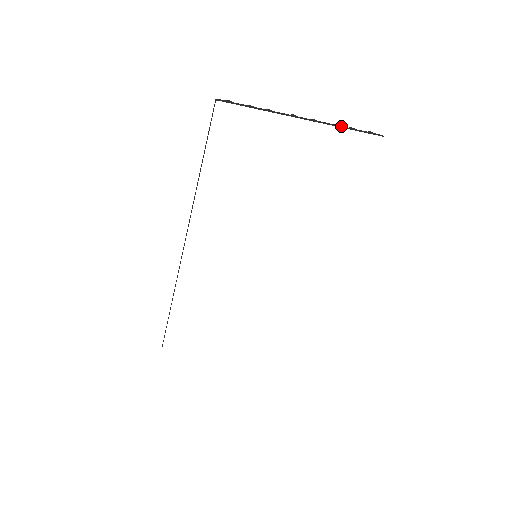
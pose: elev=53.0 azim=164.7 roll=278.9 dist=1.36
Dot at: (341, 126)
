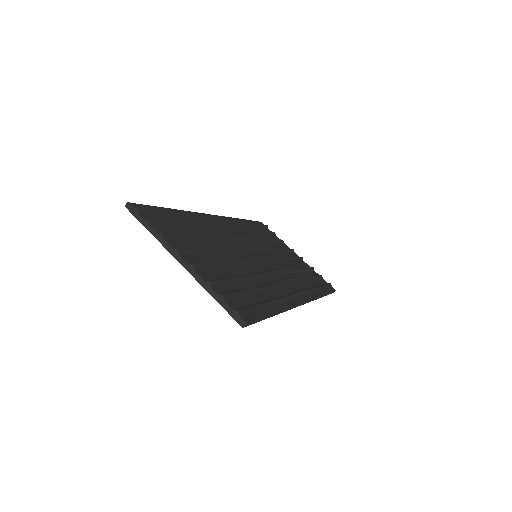
Dot at: (209, 289)
